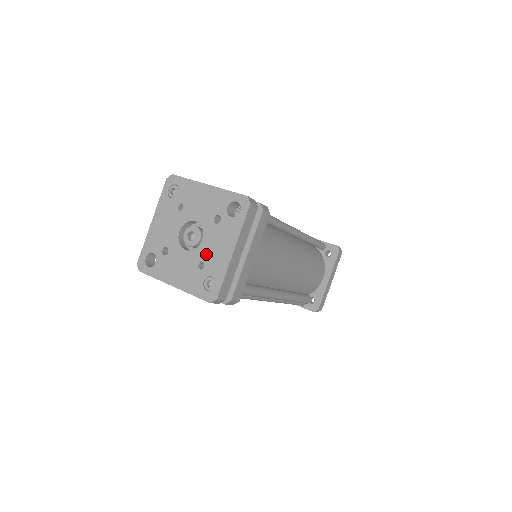
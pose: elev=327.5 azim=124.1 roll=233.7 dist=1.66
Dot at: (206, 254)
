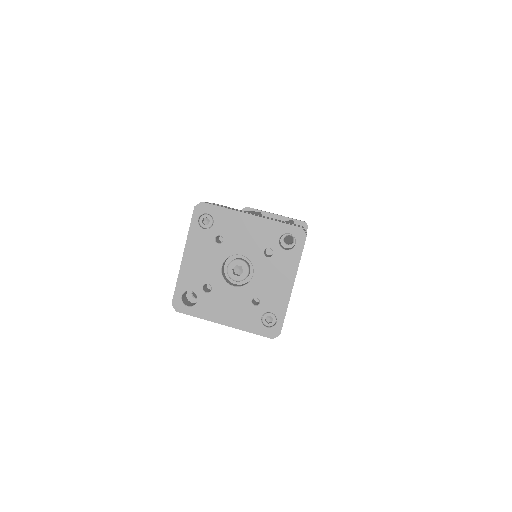
Dot at: (261, 290)
